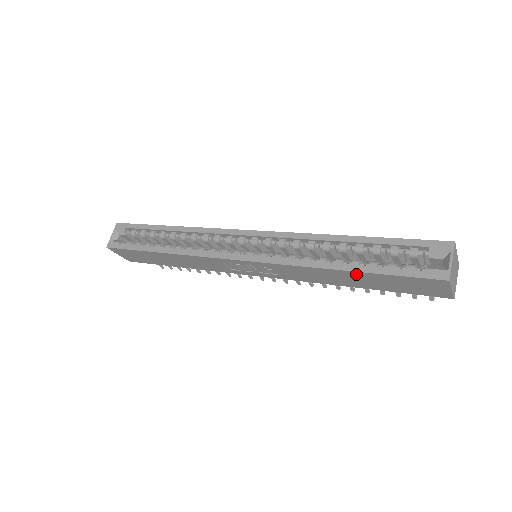
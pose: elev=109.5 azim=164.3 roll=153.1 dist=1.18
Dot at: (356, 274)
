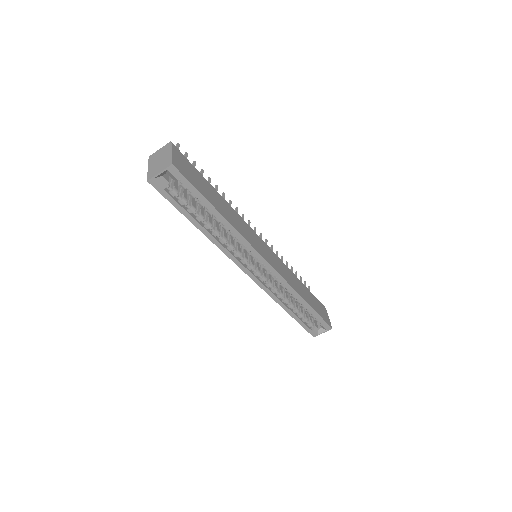
Dot at: occluded
